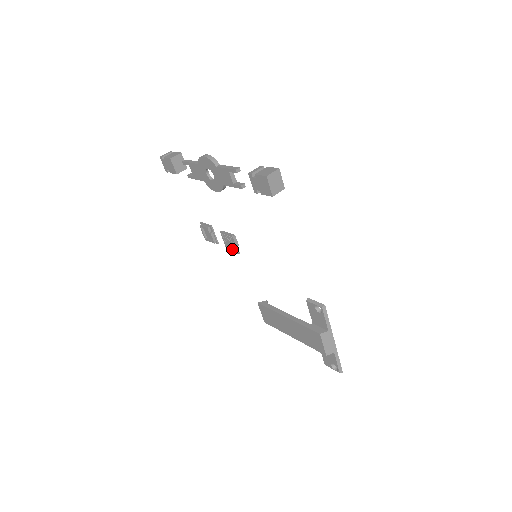
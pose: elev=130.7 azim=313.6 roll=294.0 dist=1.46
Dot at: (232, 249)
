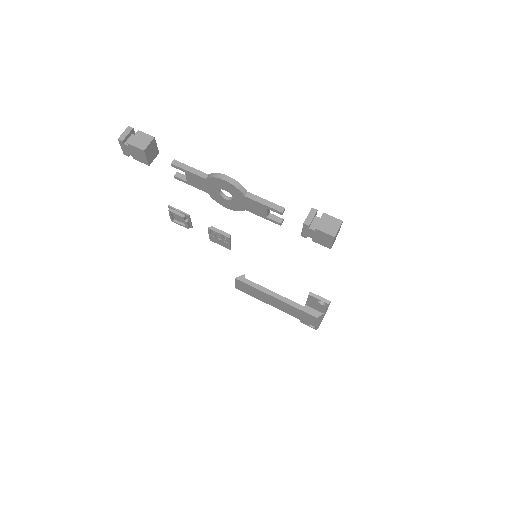
Dot at: (221, 244)
